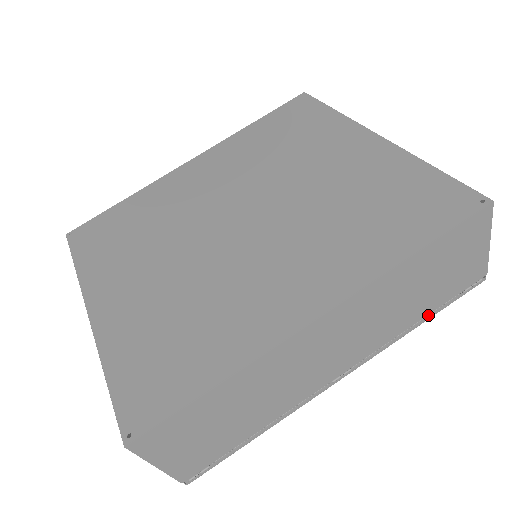
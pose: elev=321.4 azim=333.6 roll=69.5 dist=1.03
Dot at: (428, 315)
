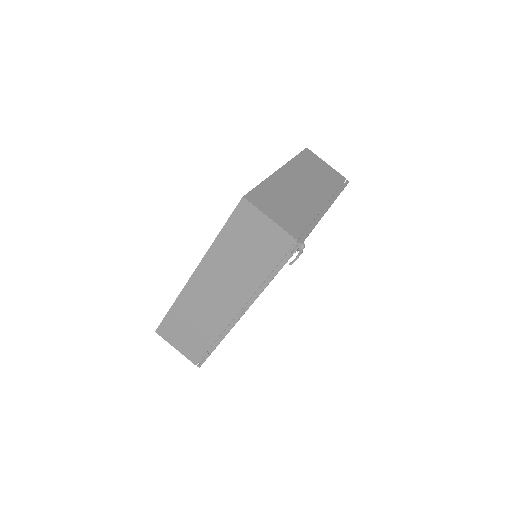
Dot at: (276, 274)
